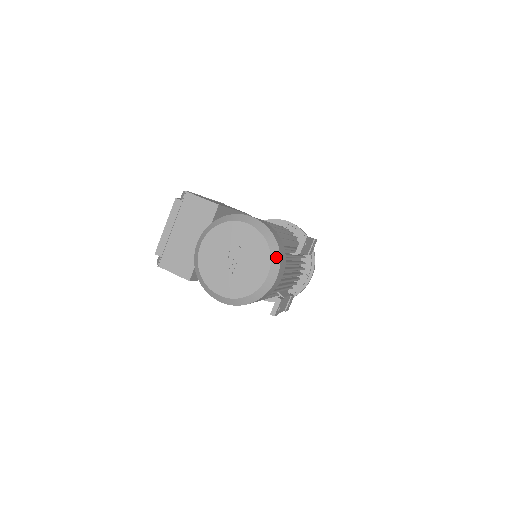
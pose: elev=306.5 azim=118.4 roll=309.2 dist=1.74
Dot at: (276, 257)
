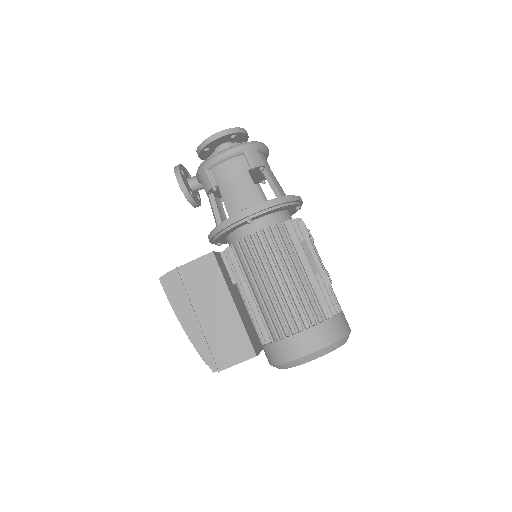
Dot at: (346, 339)
